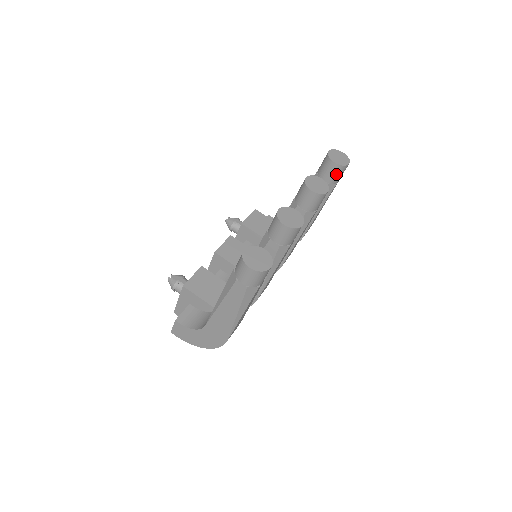
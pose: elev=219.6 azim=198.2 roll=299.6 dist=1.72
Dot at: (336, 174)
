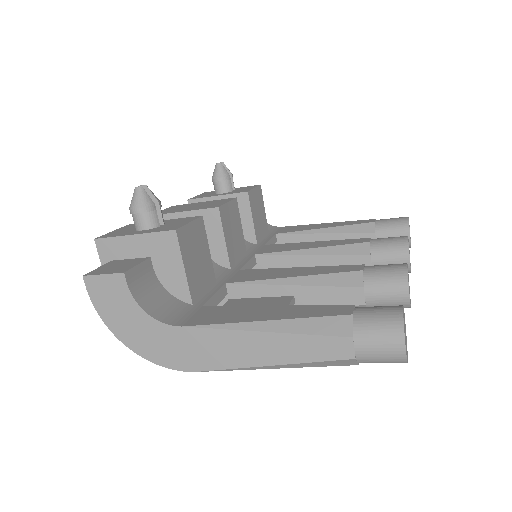
Dot at: occluded
